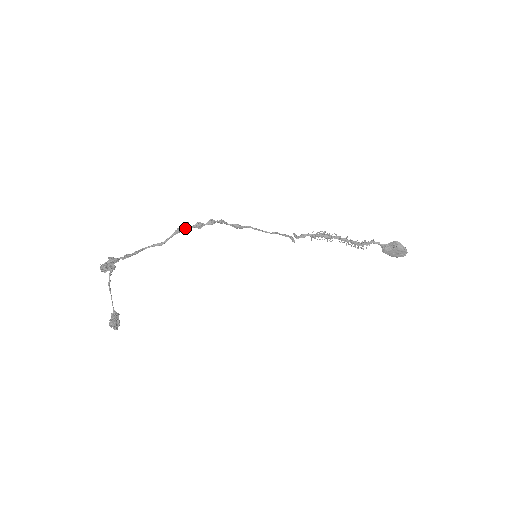
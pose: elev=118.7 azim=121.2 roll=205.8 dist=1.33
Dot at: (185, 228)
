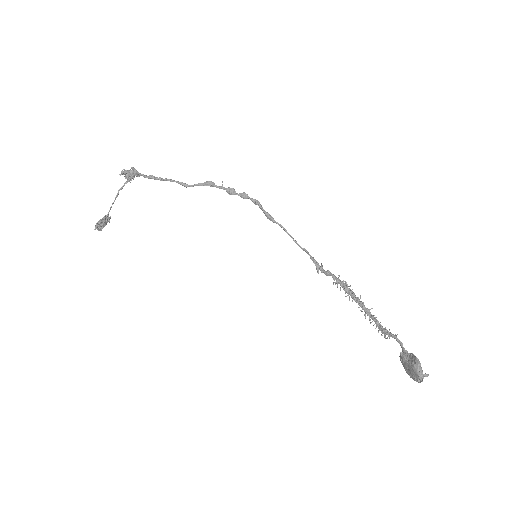
Dot at: occluded
